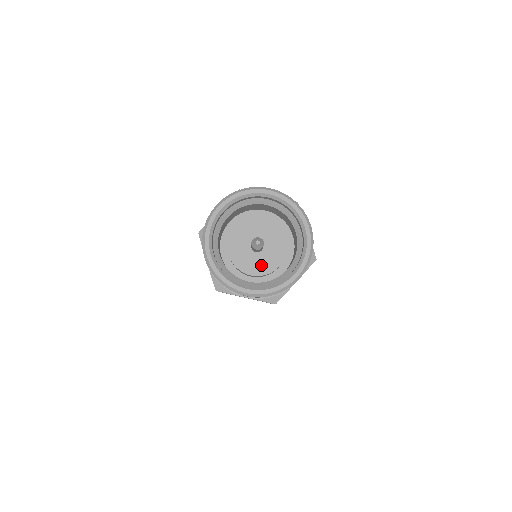
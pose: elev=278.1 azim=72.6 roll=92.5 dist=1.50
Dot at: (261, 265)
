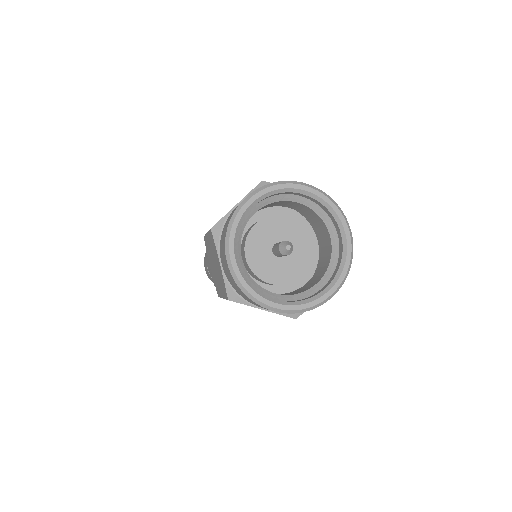
Dot at: (282, 272)
